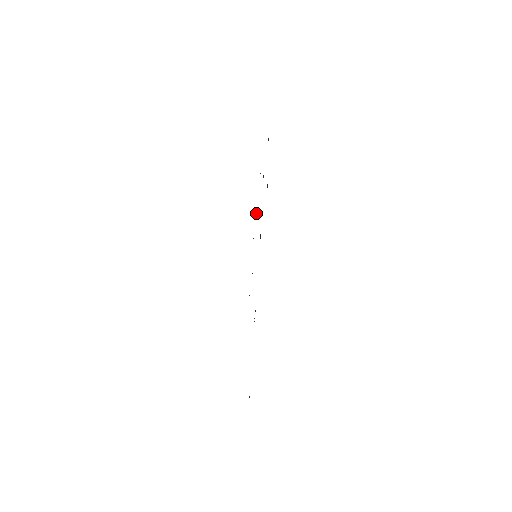
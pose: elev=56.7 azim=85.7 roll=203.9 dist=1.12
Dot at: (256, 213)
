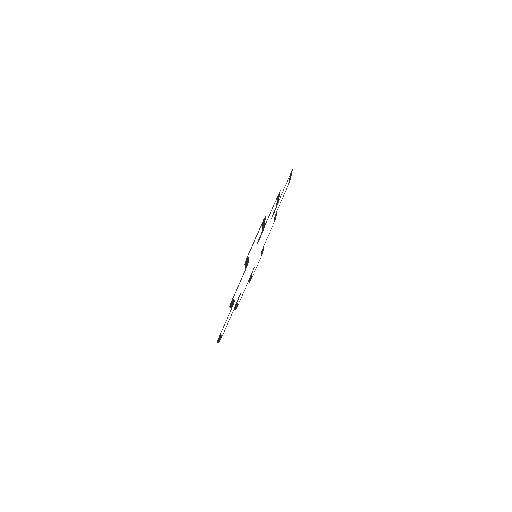
Dot at: (250, 275)
